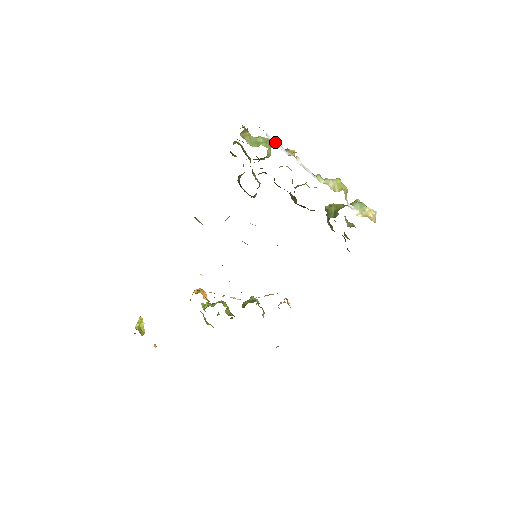
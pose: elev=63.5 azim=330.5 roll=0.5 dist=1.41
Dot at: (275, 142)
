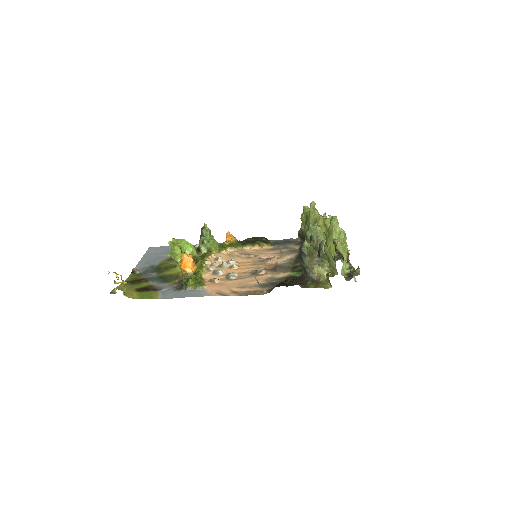
Dot at: occluded
